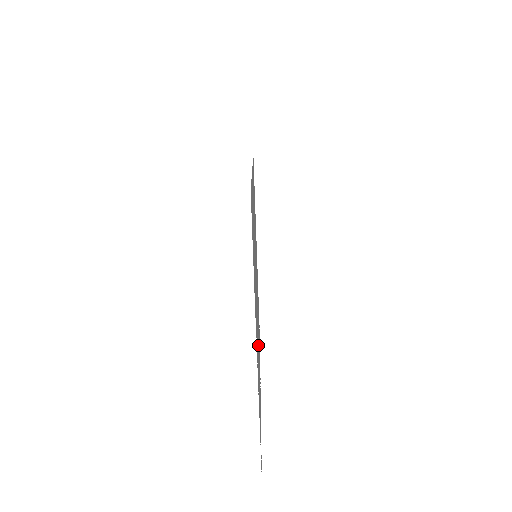
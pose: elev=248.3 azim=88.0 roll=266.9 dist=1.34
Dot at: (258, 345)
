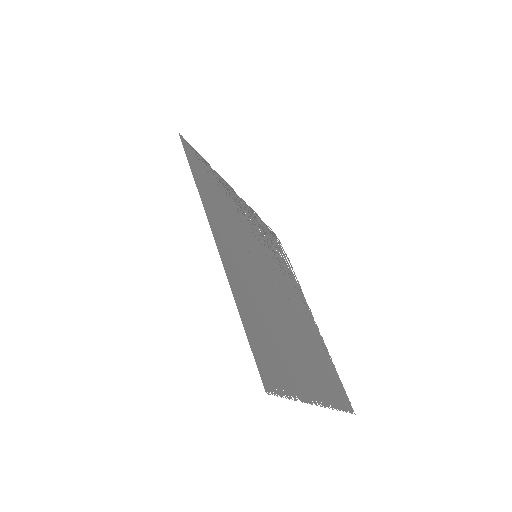
Dot at: (302, 325)
